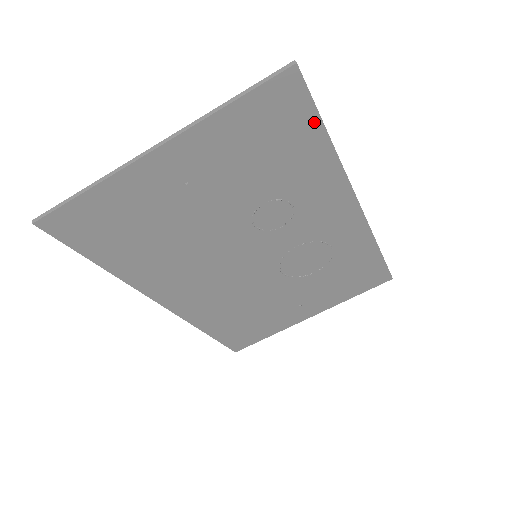
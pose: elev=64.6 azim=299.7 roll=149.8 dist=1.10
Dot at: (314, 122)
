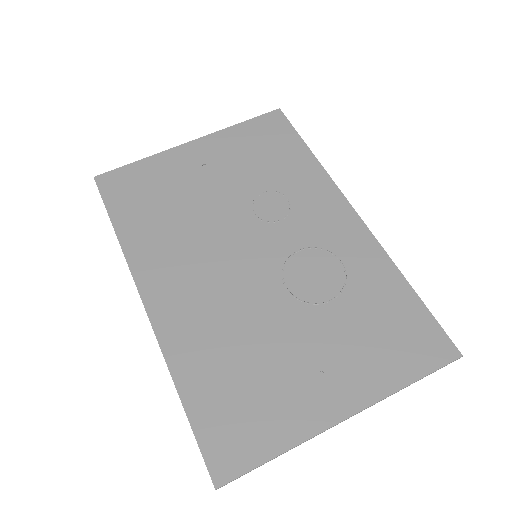
Dot at: (296, 139)
